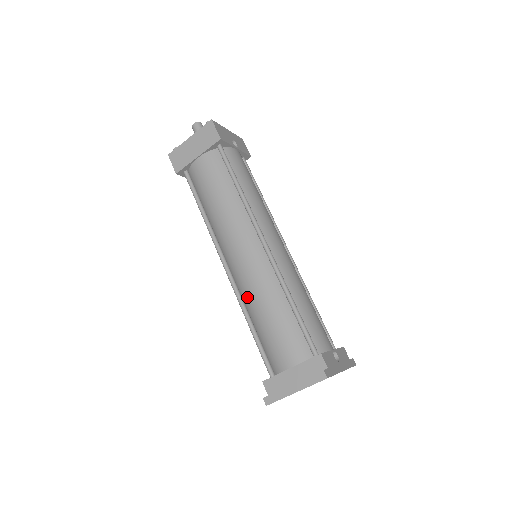
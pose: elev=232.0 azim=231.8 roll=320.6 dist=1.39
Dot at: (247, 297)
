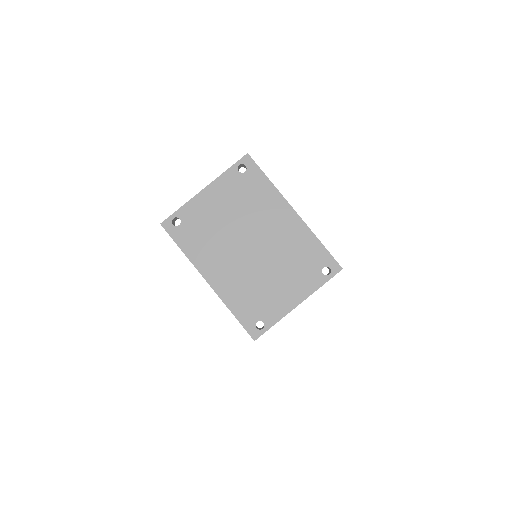
Dot at: occluded
